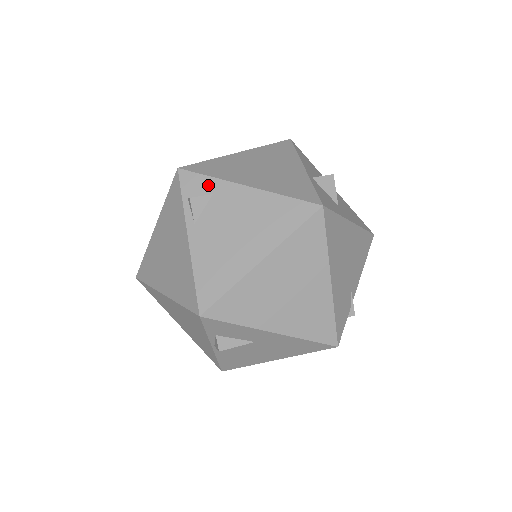
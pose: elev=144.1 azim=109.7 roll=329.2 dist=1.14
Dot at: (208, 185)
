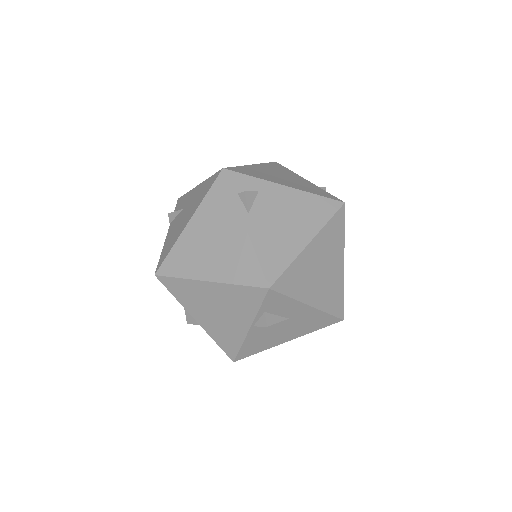
Dot at: (253, 183)
